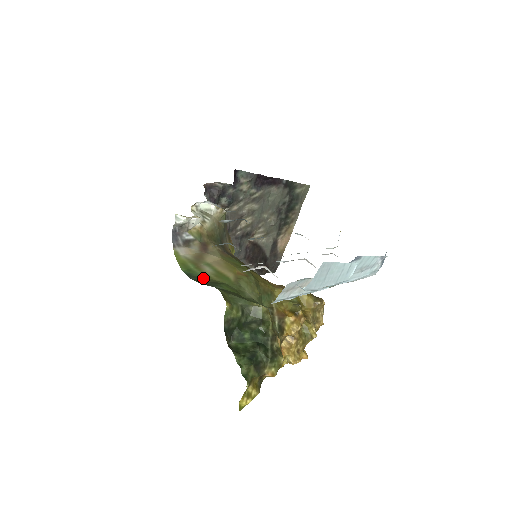
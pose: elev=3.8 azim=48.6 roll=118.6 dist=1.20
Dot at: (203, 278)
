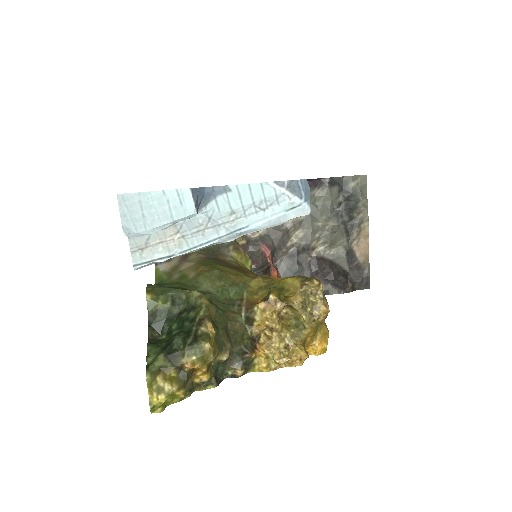
Dot at: (165, 284)
